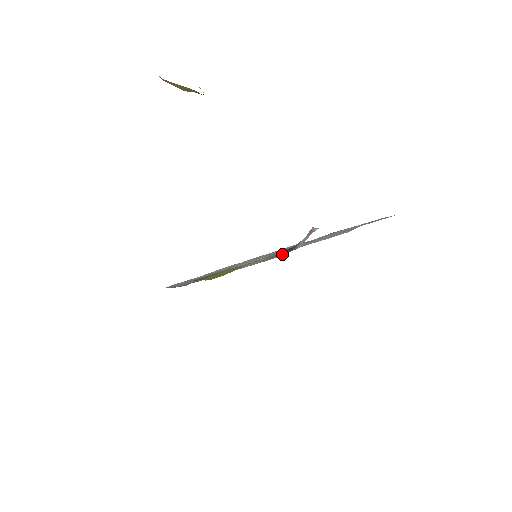
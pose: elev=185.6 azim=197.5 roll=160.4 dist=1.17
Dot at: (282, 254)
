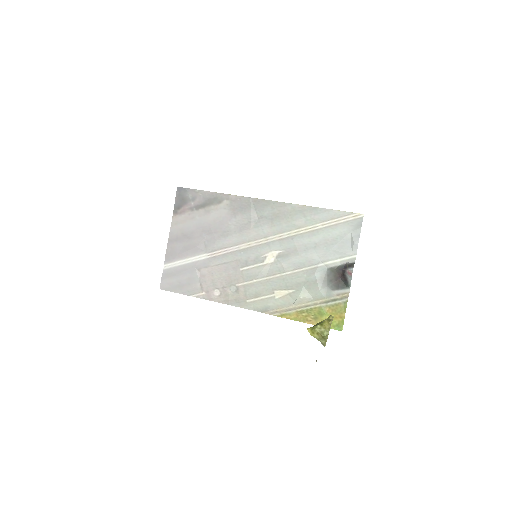
Dot at: (344, 291)
